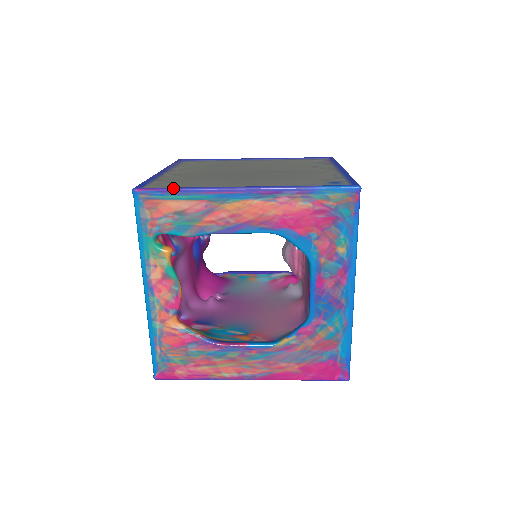
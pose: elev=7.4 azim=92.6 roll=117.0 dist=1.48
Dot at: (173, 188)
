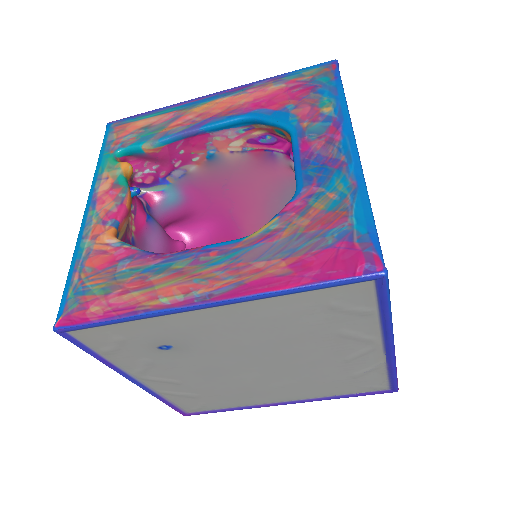
Dot at: (145, 112)
